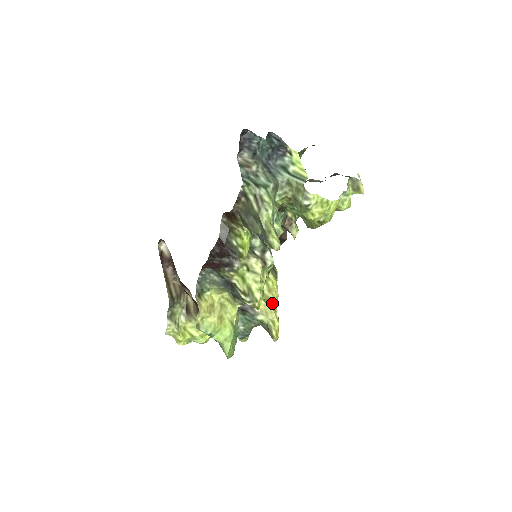
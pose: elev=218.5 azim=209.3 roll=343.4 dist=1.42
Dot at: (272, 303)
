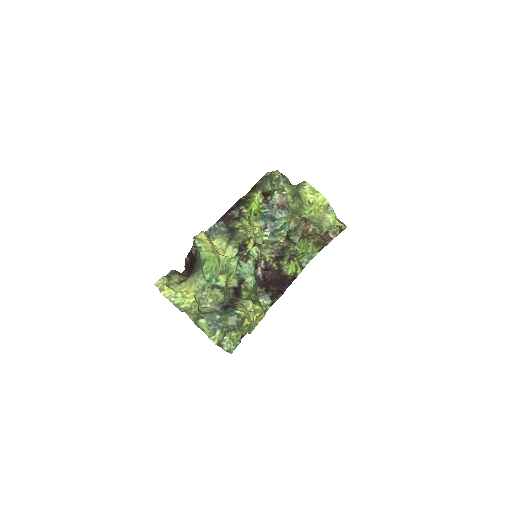
Dot at: occluded
